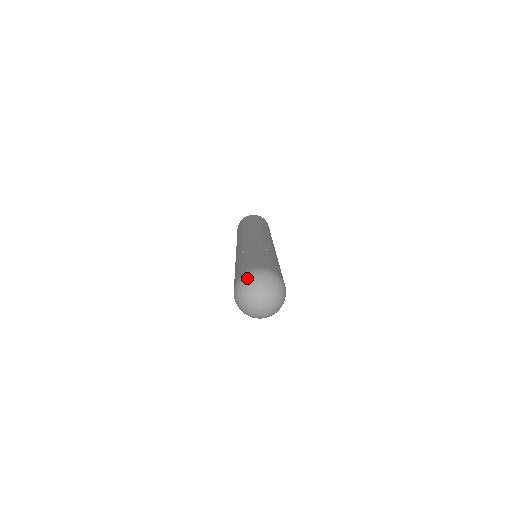
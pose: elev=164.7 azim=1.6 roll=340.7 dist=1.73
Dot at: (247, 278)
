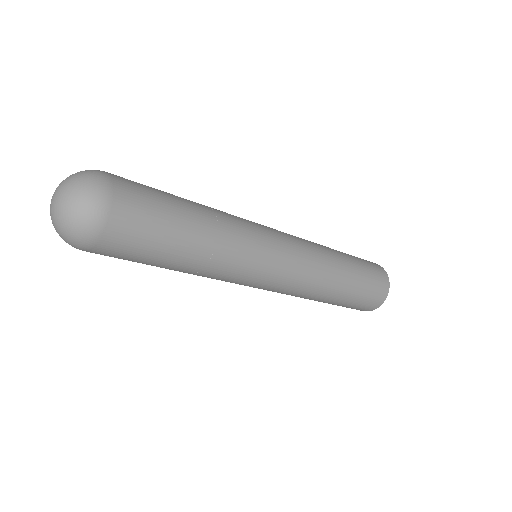
Dot at: occluded
